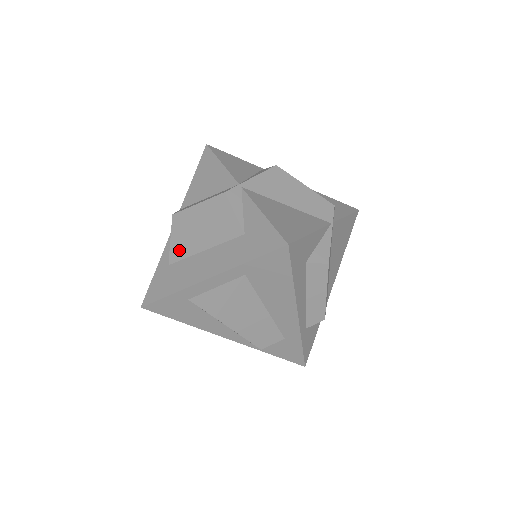
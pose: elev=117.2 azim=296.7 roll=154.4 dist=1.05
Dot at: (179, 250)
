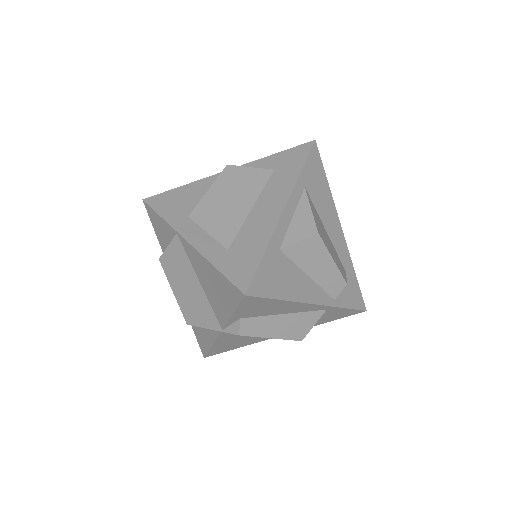
Dot at: (227, 230)
